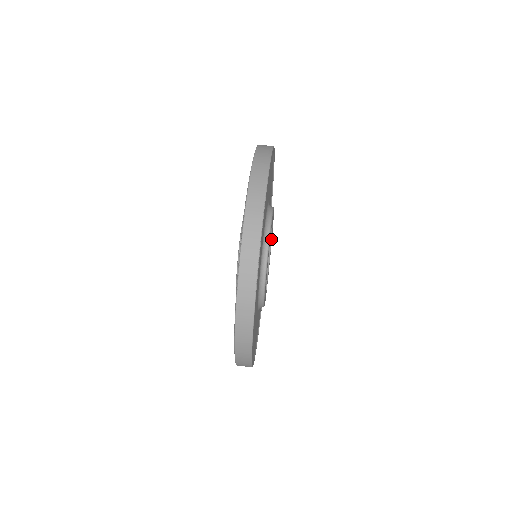
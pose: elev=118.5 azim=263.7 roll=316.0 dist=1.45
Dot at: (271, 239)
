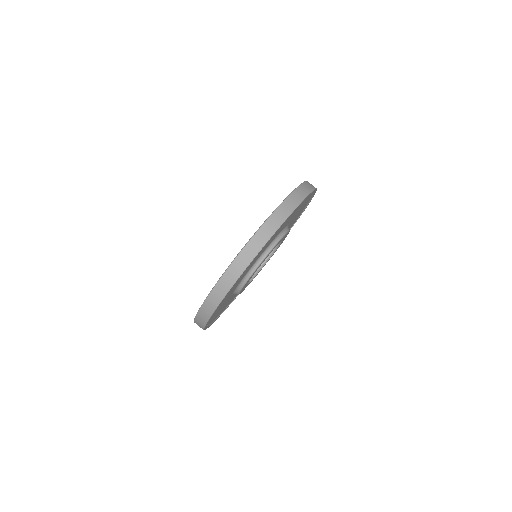
Dot at: occluded
